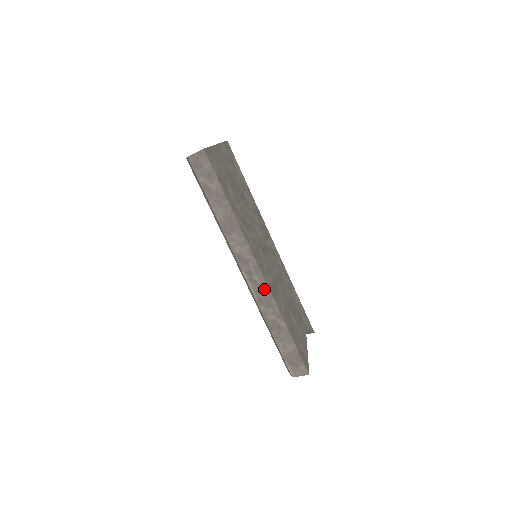
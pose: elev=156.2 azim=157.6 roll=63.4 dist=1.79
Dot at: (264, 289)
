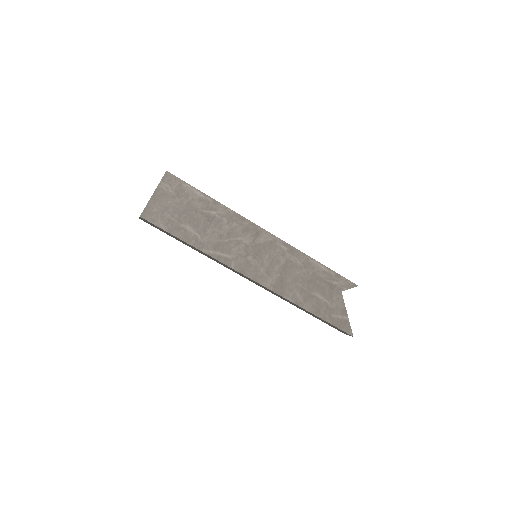
Dot at: occluded
